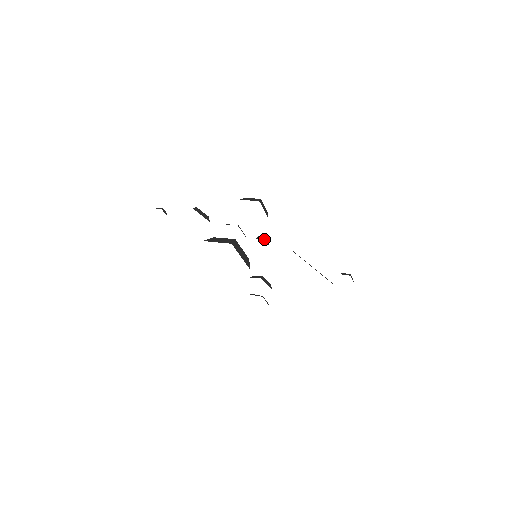
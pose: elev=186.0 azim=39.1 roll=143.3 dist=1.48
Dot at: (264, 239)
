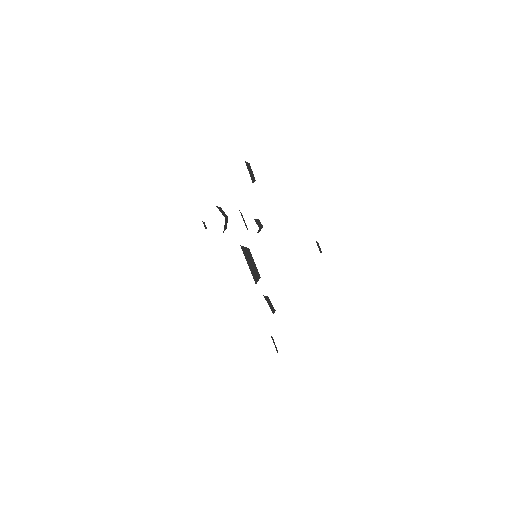
Dot at: (256, 221)
